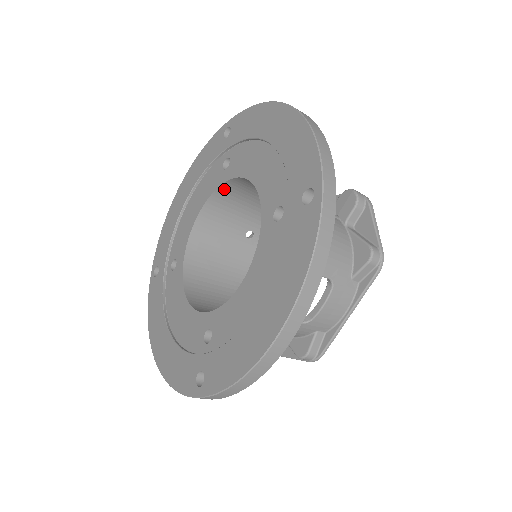
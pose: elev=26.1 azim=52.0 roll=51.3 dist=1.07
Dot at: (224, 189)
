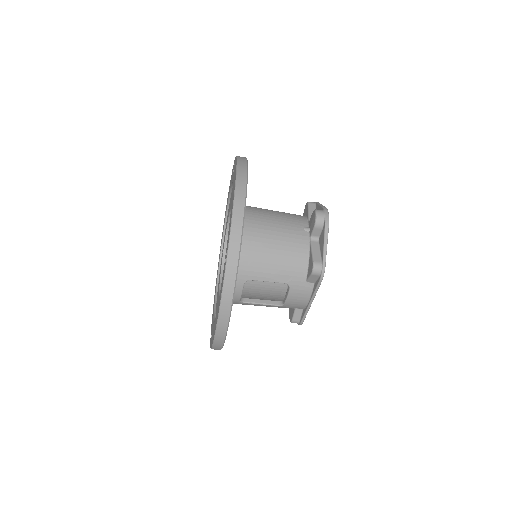
Dot at: occluded
